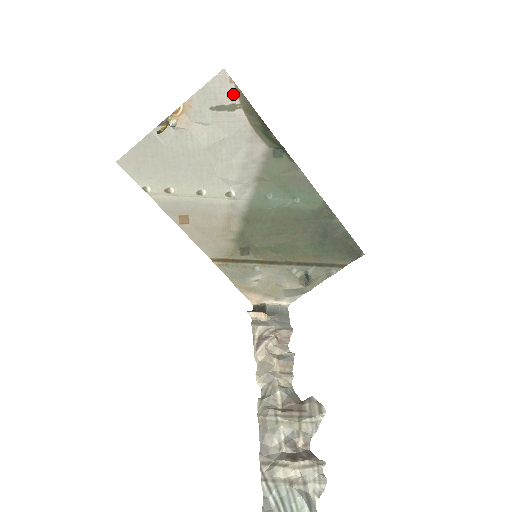
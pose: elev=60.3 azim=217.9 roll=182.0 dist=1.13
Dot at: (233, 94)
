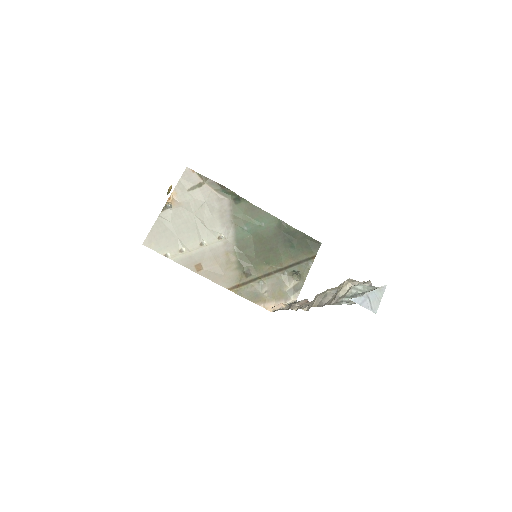
Dot at: (197, 178)
